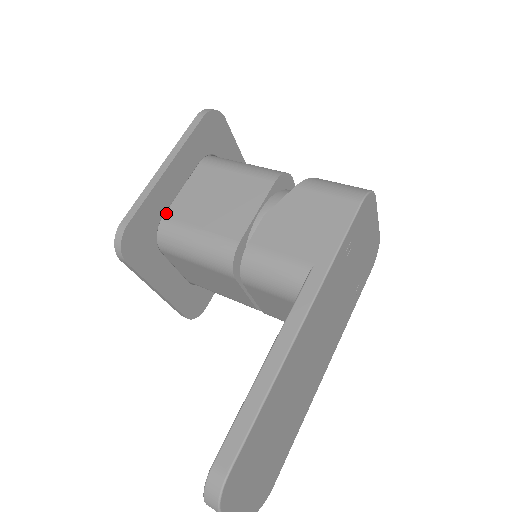
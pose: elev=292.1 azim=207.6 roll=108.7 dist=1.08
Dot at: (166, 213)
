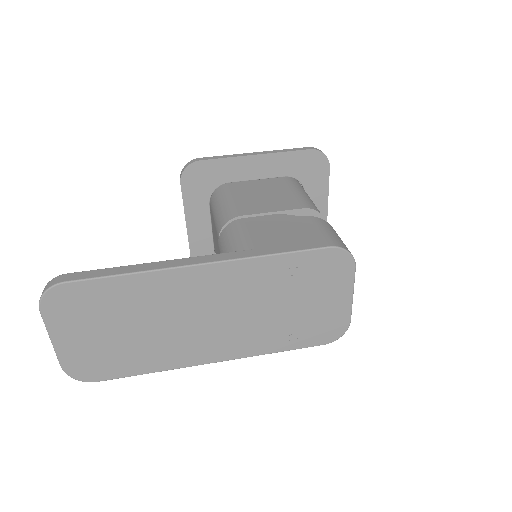
Dot at: (233, 183)
